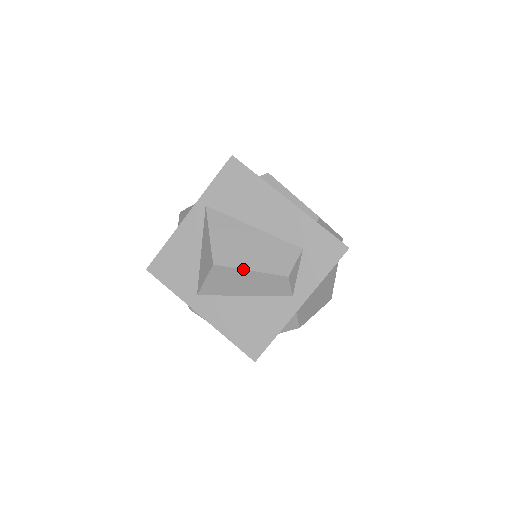
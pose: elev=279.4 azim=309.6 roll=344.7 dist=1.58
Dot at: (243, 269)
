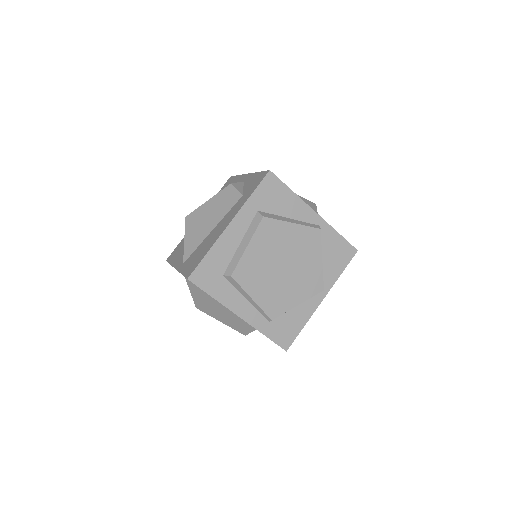
Dot at: occluded
